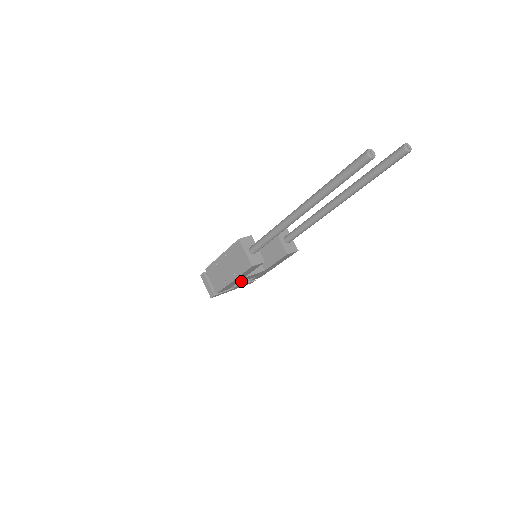
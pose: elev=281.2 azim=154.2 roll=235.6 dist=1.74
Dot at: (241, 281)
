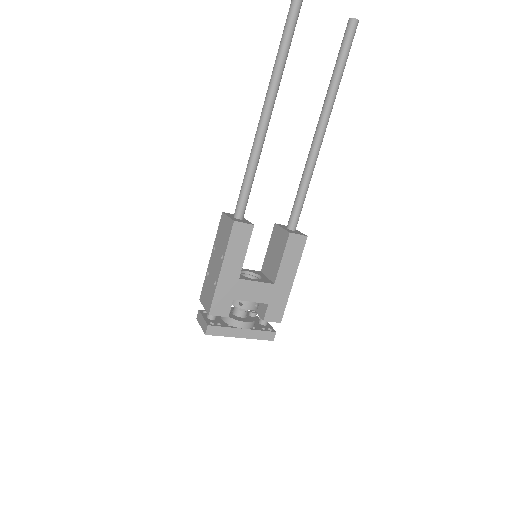
Dot at: (242, 296)
